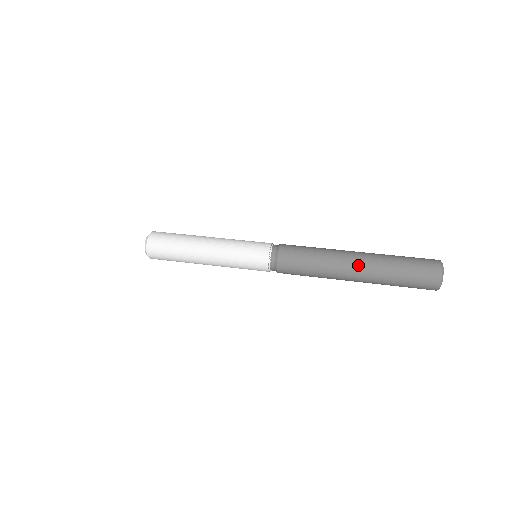
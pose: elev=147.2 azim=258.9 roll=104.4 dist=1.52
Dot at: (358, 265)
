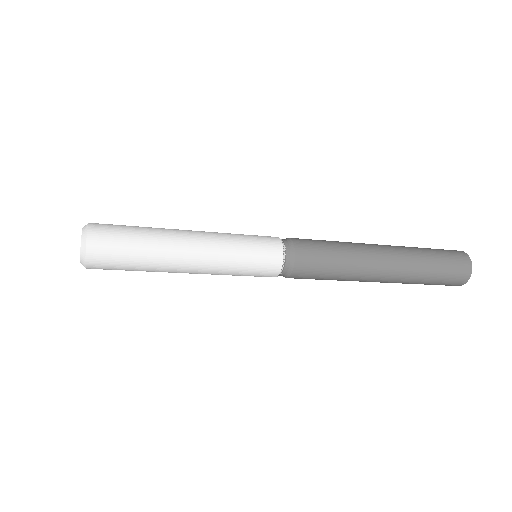
Dot at: (385, 246)
